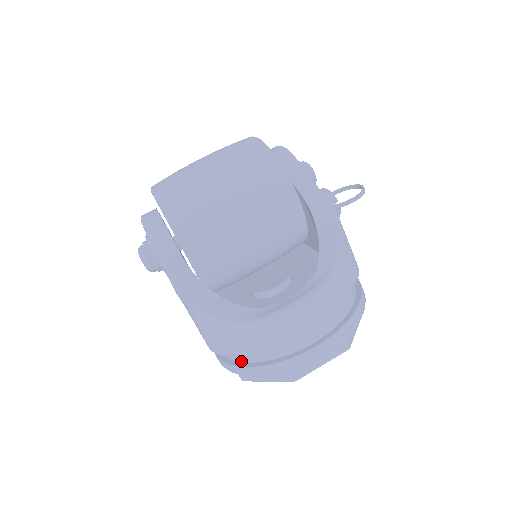
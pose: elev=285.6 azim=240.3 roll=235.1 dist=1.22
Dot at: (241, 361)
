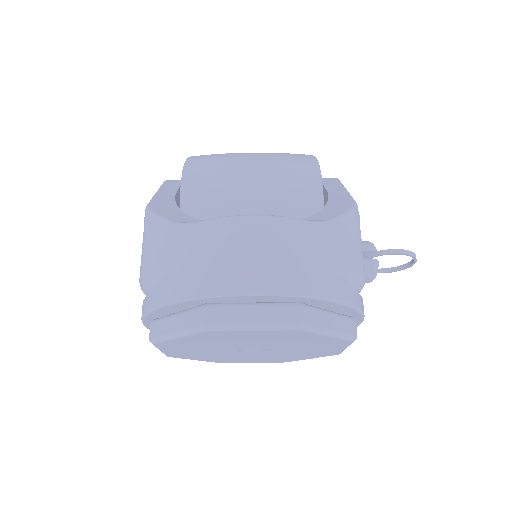
Dot at: occluded
